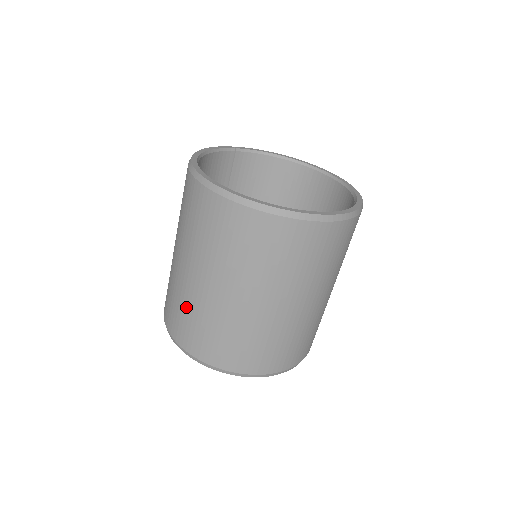
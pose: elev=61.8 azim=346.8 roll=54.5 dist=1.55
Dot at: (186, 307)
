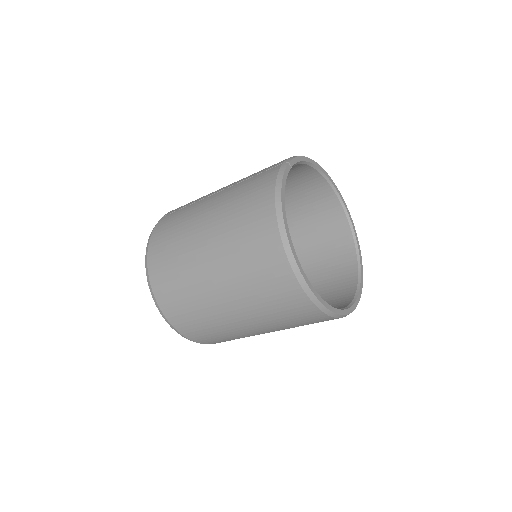
Dot at: (207, 322)
